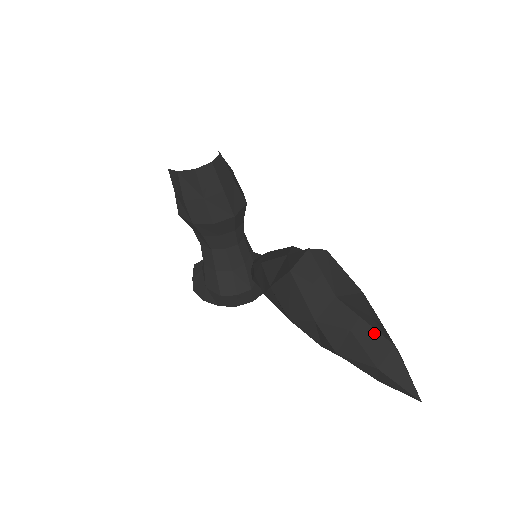
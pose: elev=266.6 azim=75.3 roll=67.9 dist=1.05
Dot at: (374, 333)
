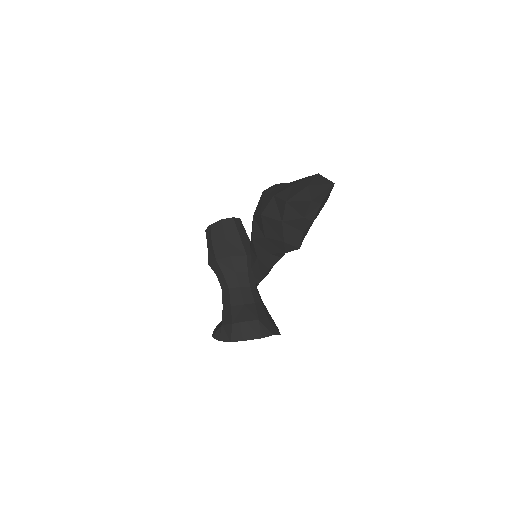
Dot at: (307, 177)
